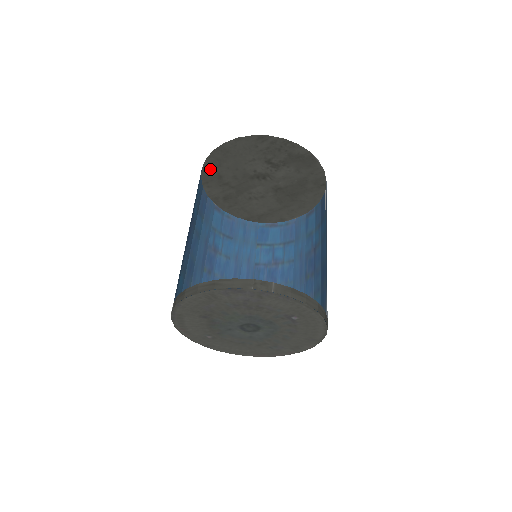
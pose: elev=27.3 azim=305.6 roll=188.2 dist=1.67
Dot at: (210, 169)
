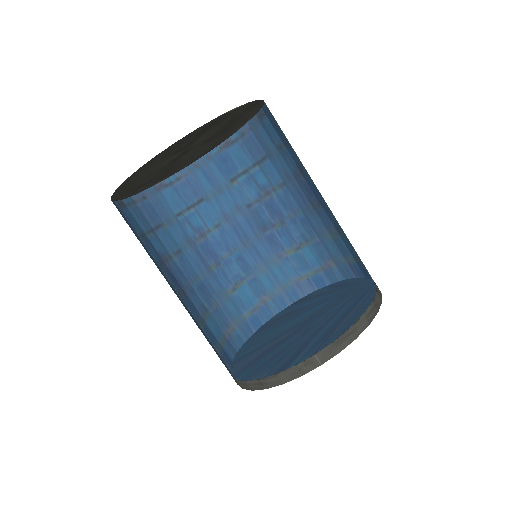
Dot at: (123, 195)
